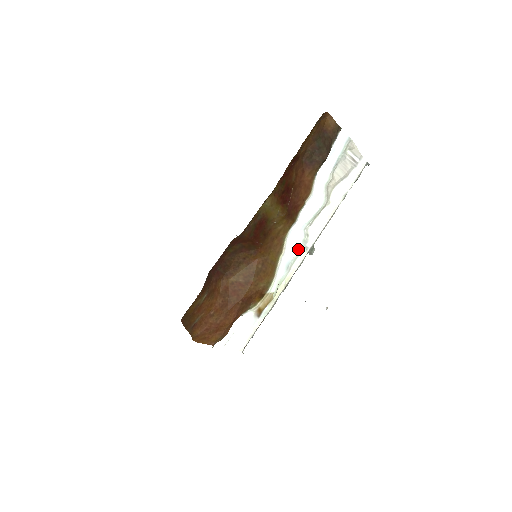
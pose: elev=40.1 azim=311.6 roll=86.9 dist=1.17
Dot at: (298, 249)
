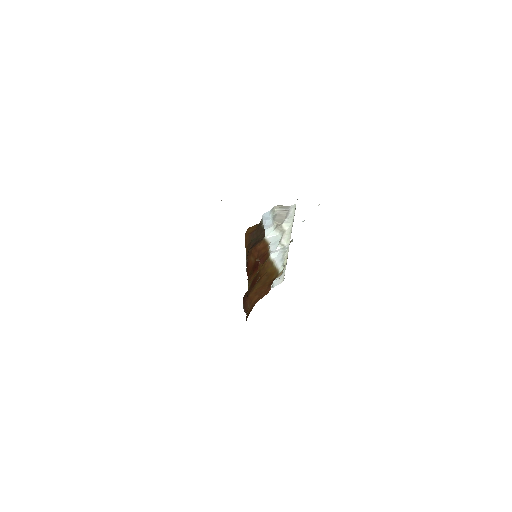
Dot at: (282, 252)
